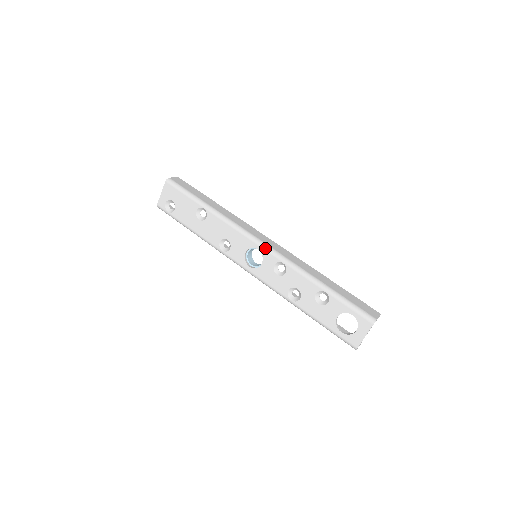
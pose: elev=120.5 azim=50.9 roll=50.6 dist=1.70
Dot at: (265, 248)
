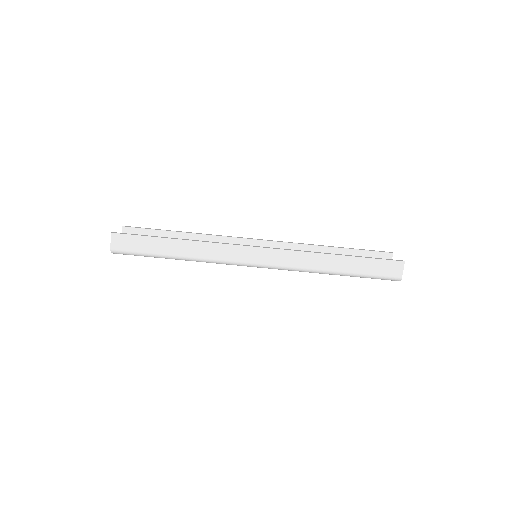
Dot at: occluded
